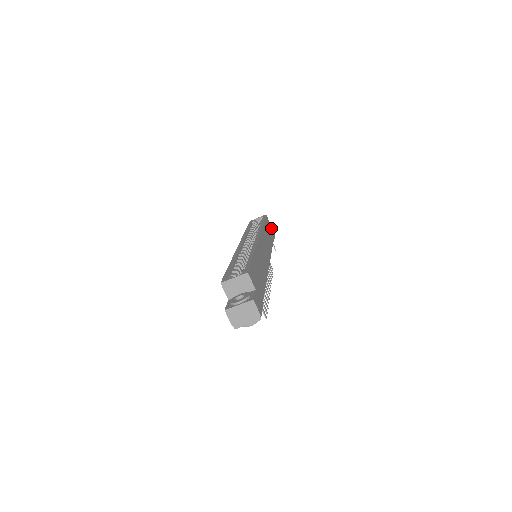
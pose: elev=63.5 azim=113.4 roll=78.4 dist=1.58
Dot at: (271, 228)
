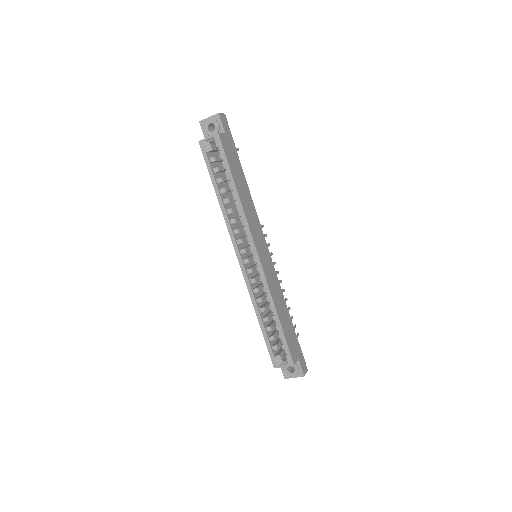
Dot at: (228, 140)
